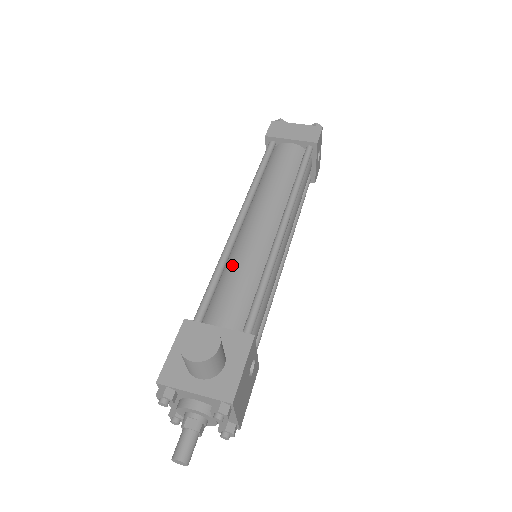
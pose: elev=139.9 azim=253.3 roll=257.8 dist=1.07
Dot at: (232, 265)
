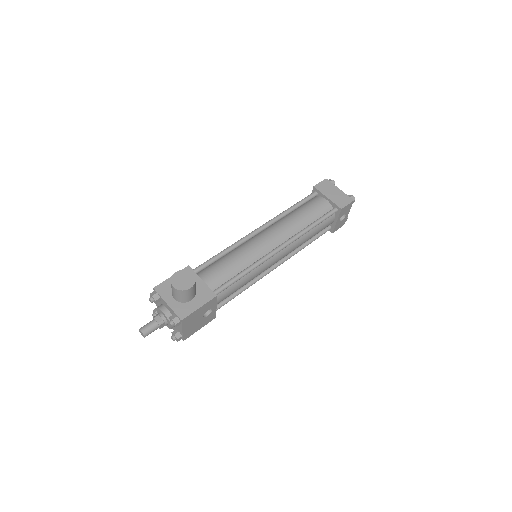
Dot at: (235, 253)
